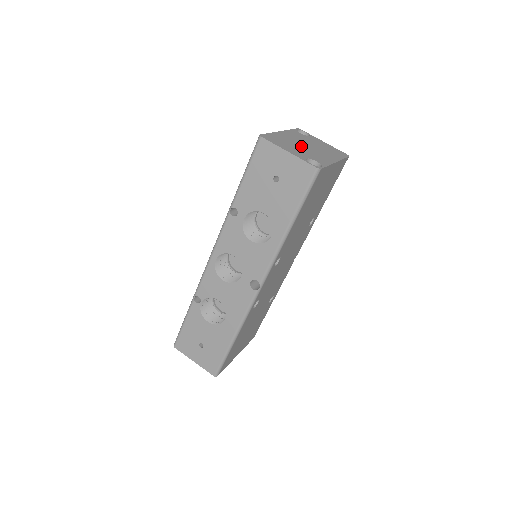
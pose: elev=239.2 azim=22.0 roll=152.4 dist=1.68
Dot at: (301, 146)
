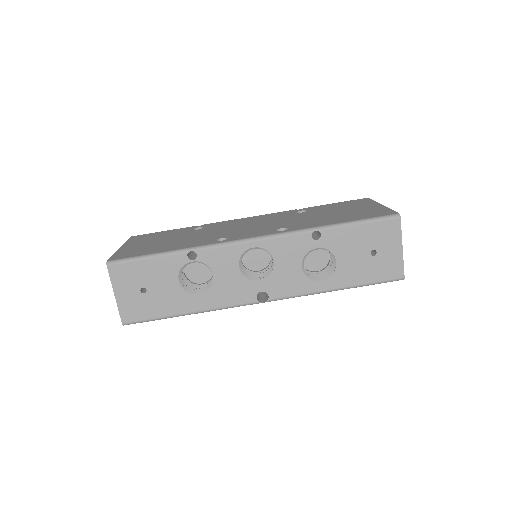
Dot at: occluded
